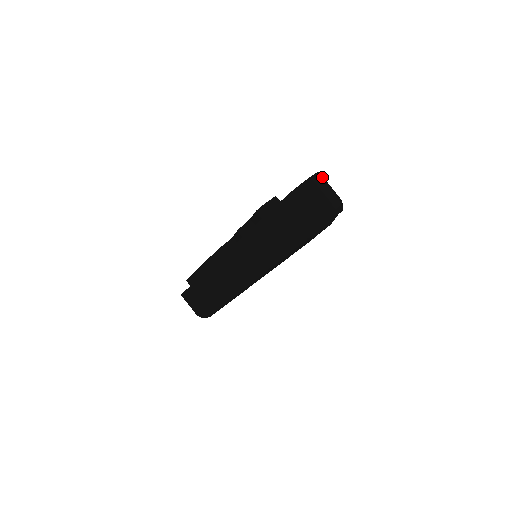
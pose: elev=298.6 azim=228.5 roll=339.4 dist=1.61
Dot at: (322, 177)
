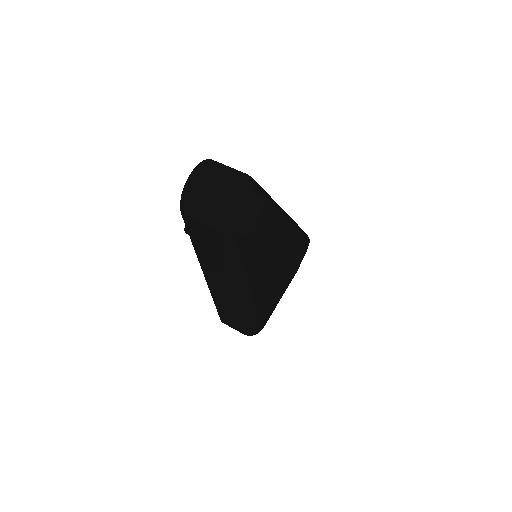
Dot at: (207, 165)
